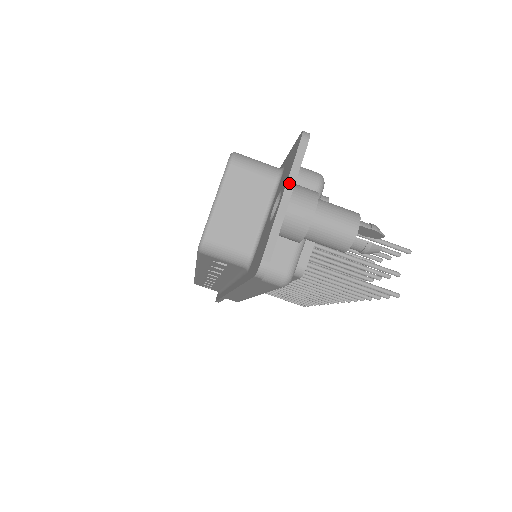
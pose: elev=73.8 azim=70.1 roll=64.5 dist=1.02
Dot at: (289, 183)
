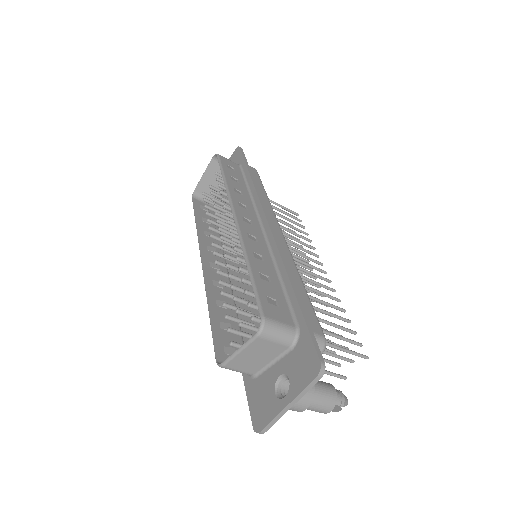
Dot at: (296, 399)
